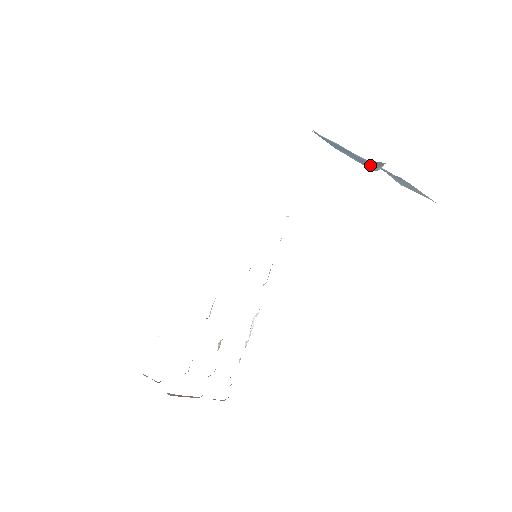
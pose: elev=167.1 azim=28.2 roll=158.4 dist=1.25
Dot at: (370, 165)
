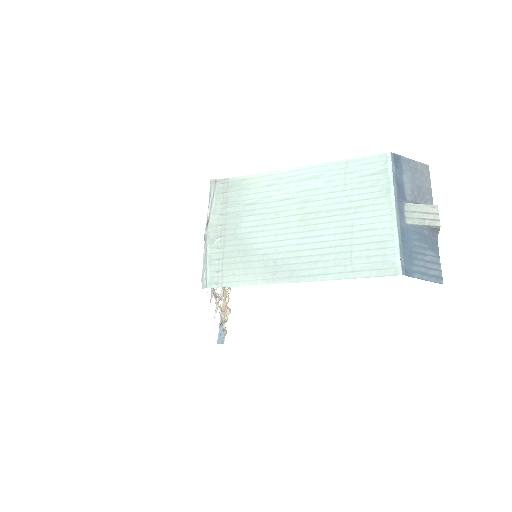
Dot at: (427, 234)
